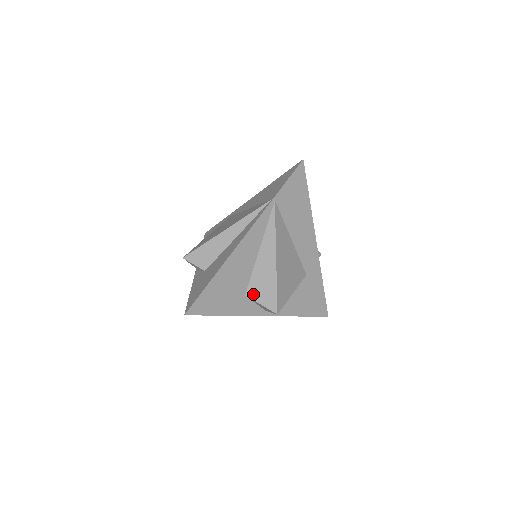
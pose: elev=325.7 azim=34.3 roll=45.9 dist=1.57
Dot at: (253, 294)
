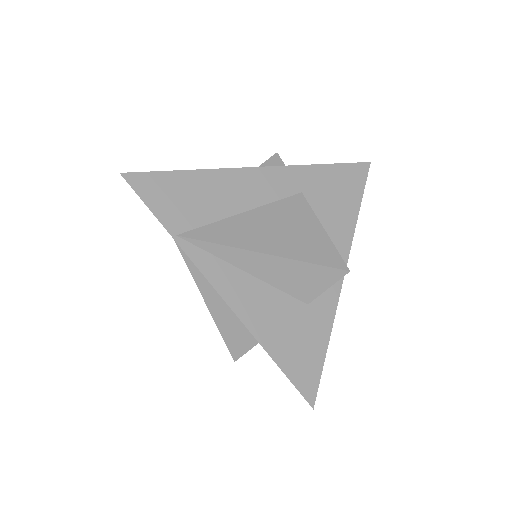
Dot at: (309, 295)
